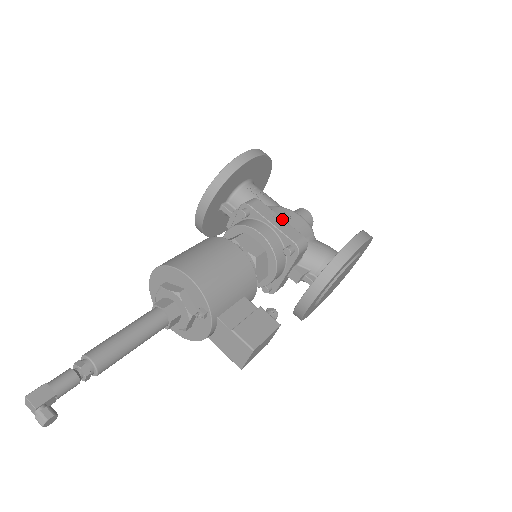
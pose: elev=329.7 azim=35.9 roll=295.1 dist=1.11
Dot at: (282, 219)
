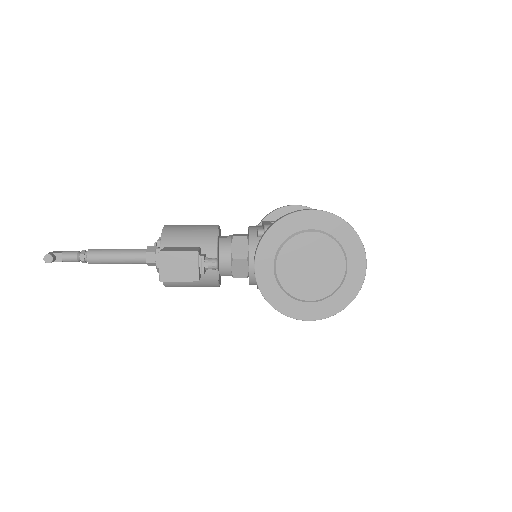
Dot at: occluded
